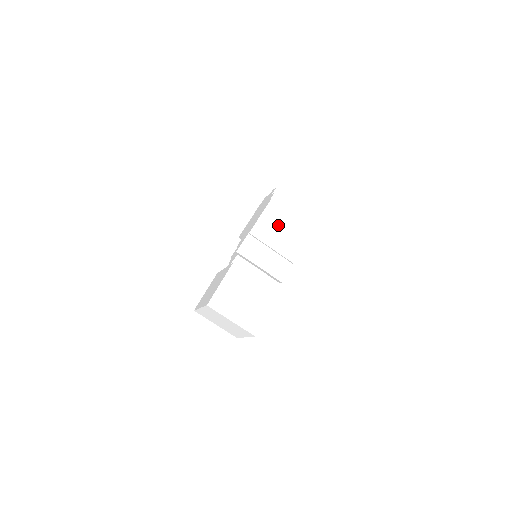
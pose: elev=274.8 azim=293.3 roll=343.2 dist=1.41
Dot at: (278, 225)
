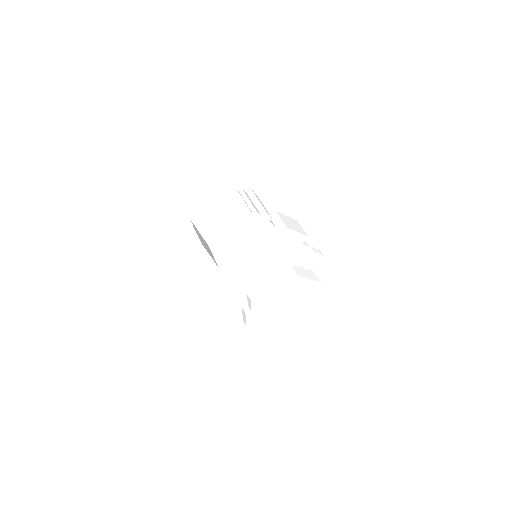
Dot at: (230, 206)
